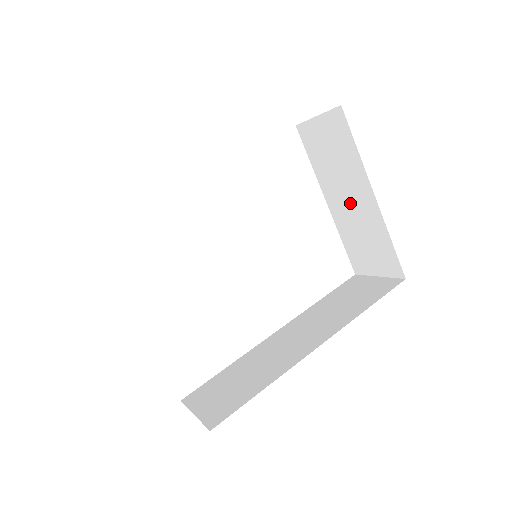
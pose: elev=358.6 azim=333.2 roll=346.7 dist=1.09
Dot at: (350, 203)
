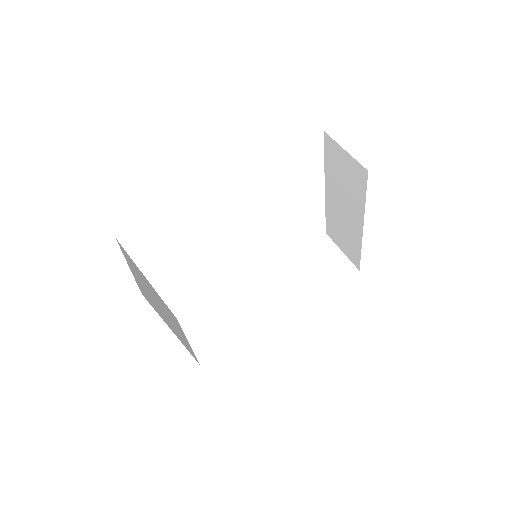
Dot at: (343, 209)
